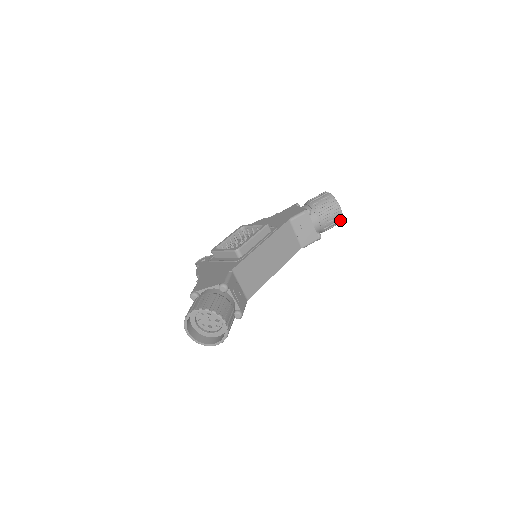
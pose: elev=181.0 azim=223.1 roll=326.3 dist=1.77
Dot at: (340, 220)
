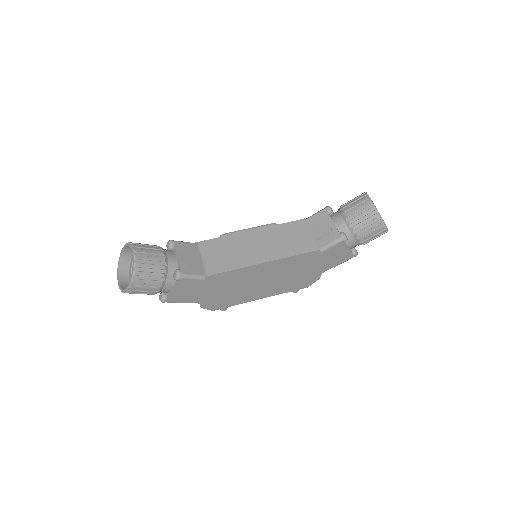
Dot at: (374, 215)
